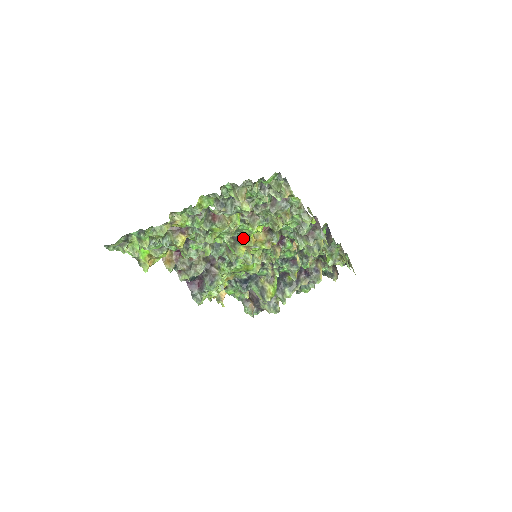
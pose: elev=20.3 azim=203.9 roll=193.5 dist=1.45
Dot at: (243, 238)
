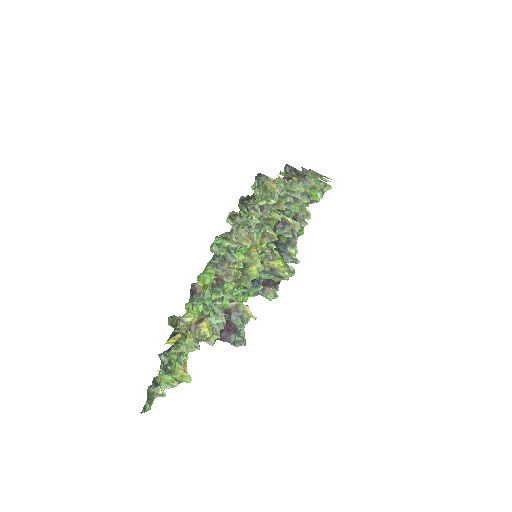
Dot at: (245, 259)
